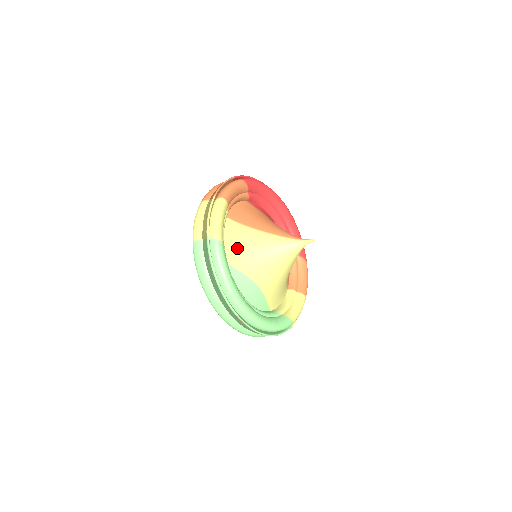
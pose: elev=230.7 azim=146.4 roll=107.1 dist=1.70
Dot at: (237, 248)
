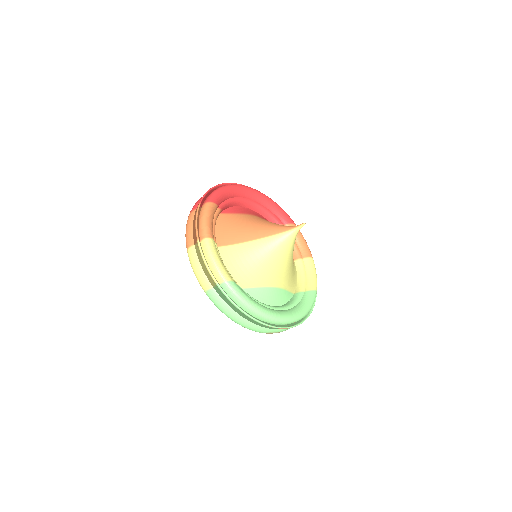
Dot at: (243, 270)
